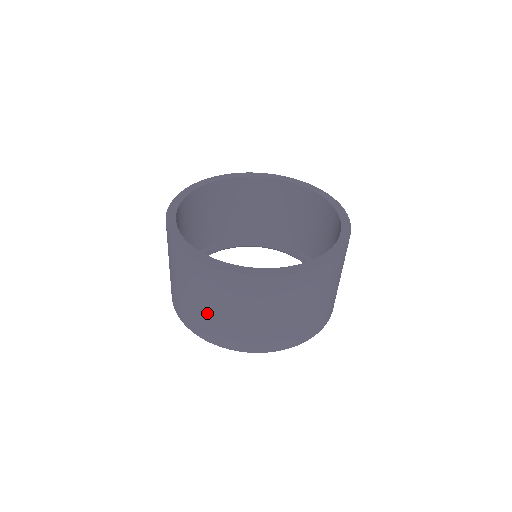
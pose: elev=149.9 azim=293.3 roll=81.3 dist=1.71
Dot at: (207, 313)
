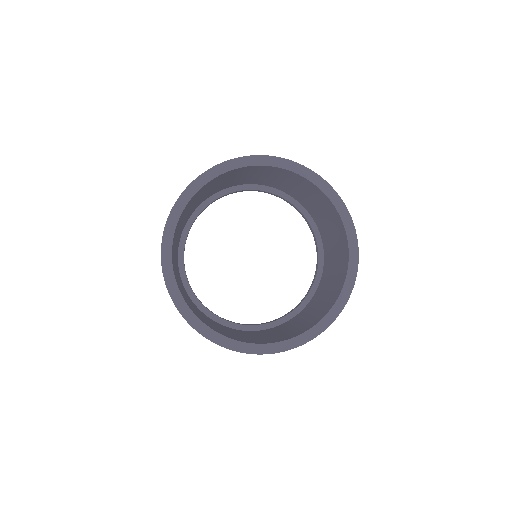
Dot at: occluded
